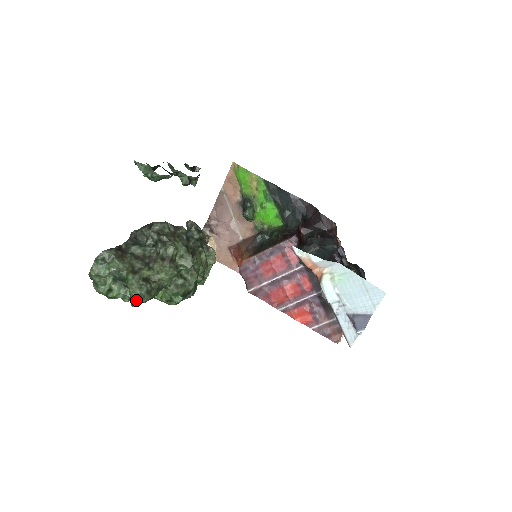
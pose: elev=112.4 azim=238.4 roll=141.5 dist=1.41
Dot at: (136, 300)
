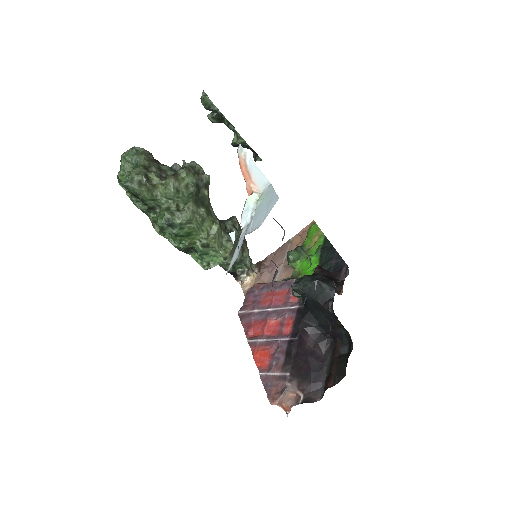
Dot at: (127, 181)
